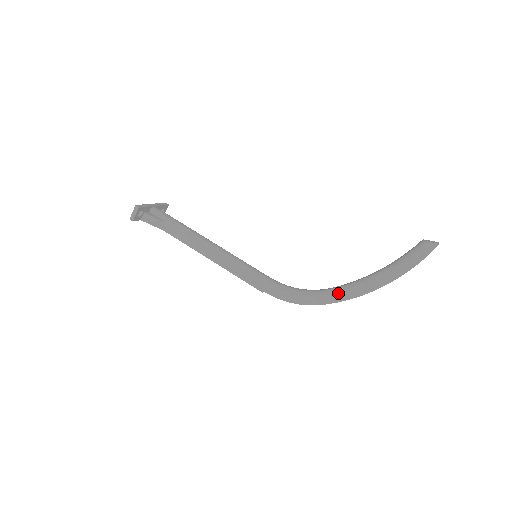
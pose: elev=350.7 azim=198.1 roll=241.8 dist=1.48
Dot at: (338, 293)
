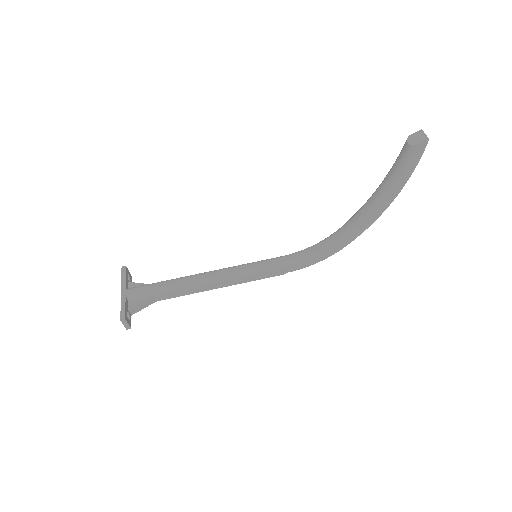
Dot at: (354, 232)
